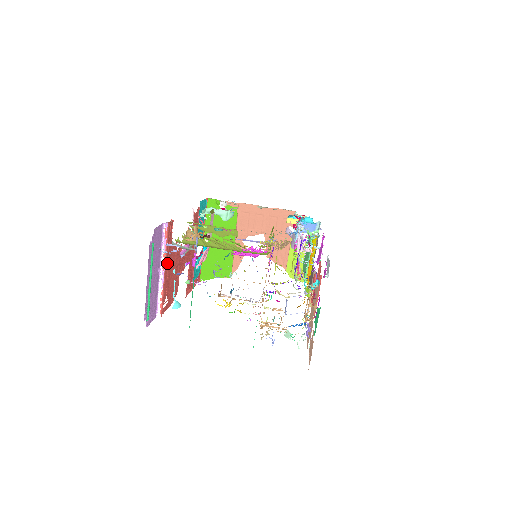
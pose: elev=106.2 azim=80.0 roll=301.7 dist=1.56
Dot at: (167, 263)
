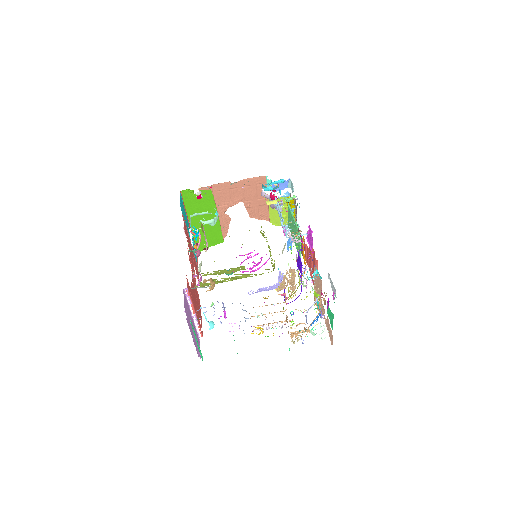
Dot at: (194, 305)
